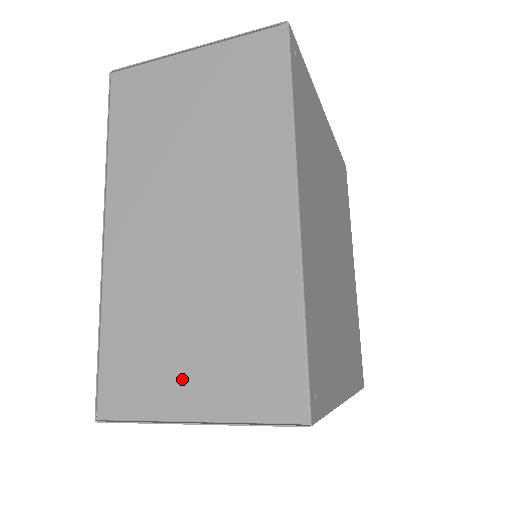
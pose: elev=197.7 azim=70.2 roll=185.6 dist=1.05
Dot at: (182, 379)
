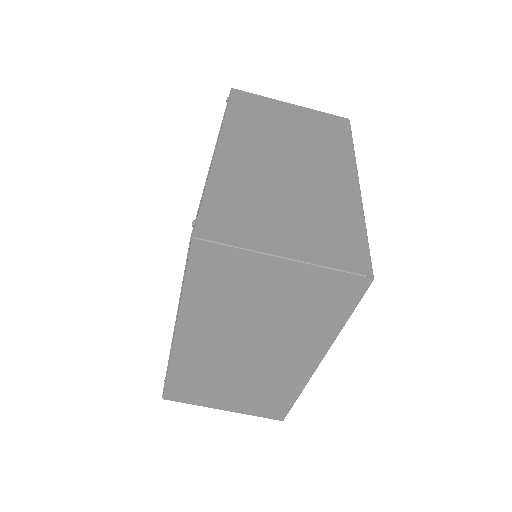
Dot at: (276, 234)
